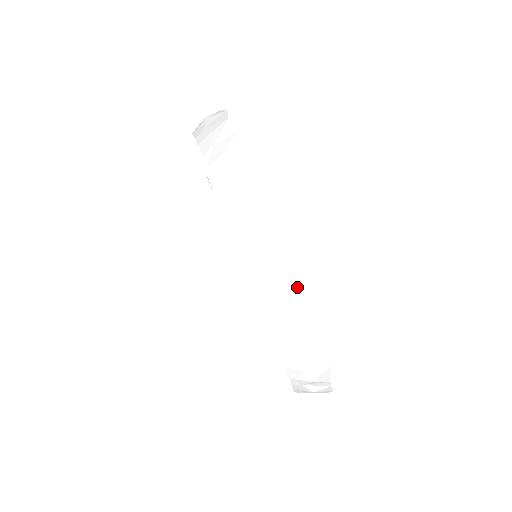
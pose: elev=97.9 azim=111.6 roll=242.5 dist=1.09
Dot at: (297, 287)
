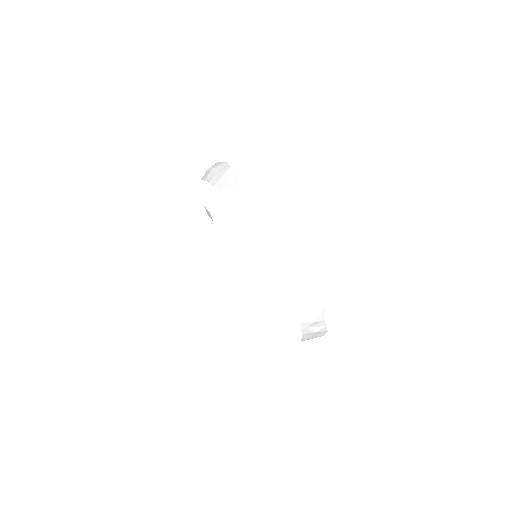
Dot at: (297, 259)
